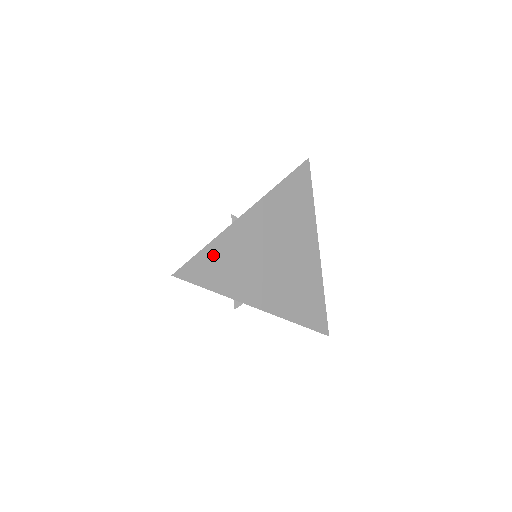
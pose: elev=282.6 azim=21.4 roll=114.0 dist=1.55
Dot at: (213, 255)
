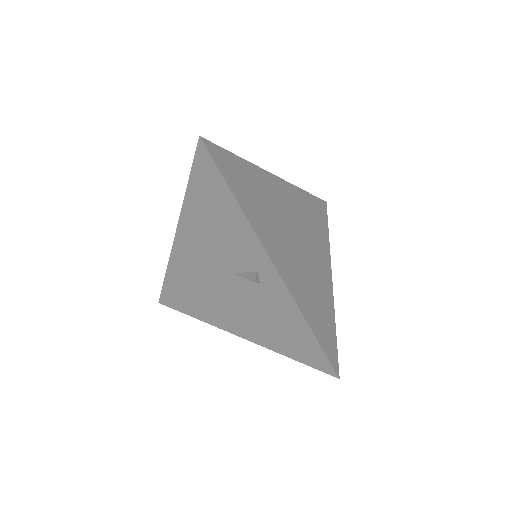
Dot at: (314, 321)
